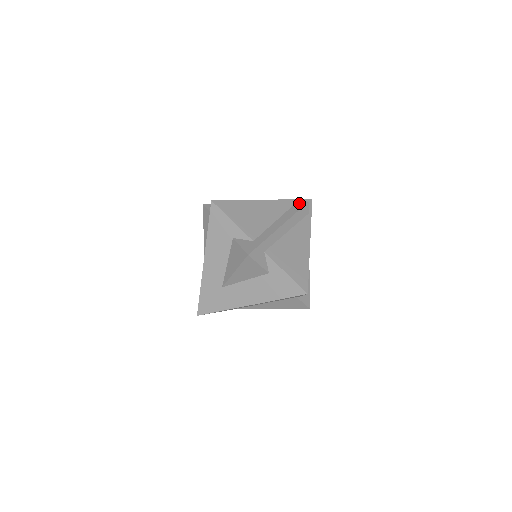
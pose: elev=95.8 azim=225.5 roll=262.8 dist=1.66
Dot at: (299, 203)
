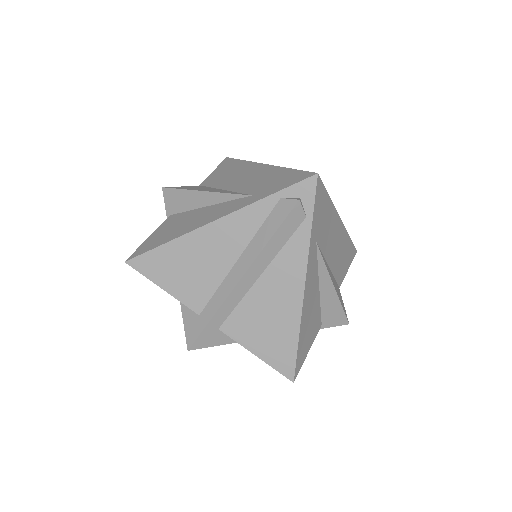
Dot at: (282, 203)
